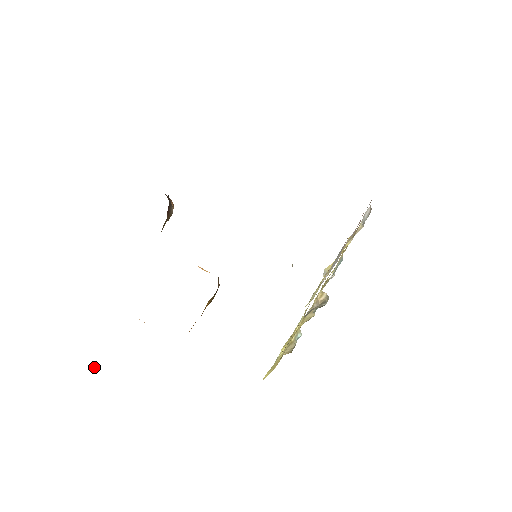
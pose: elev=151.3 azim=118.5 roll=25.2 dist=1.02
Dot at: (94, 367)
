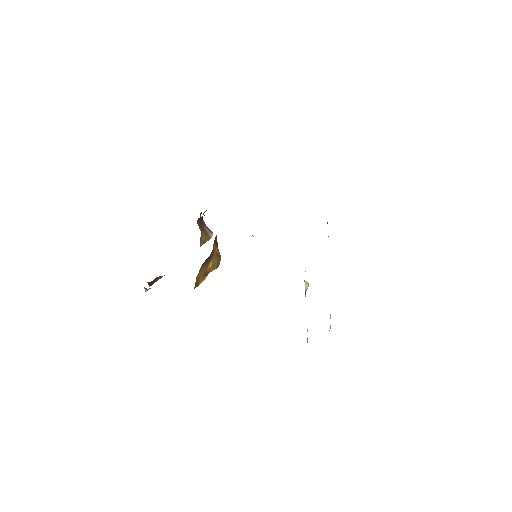
Dot at: (145, 288)
